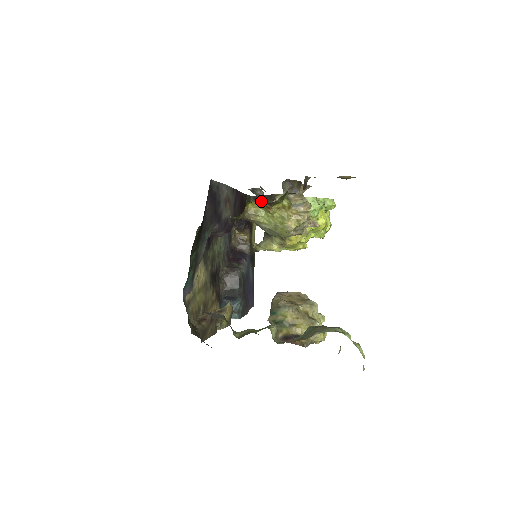
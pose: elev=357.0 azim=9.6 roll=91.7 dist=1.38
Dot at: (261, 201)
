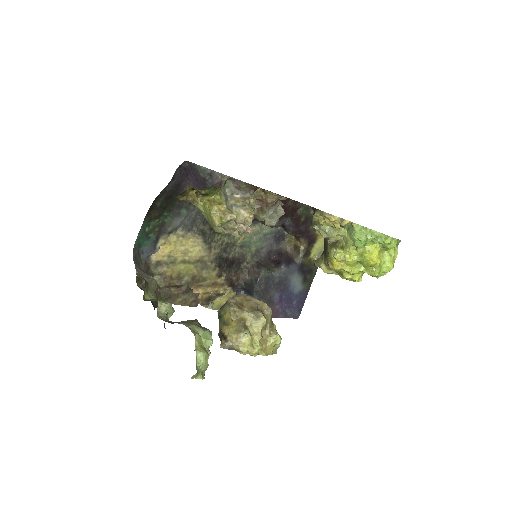
Dot at: (194, 189)
